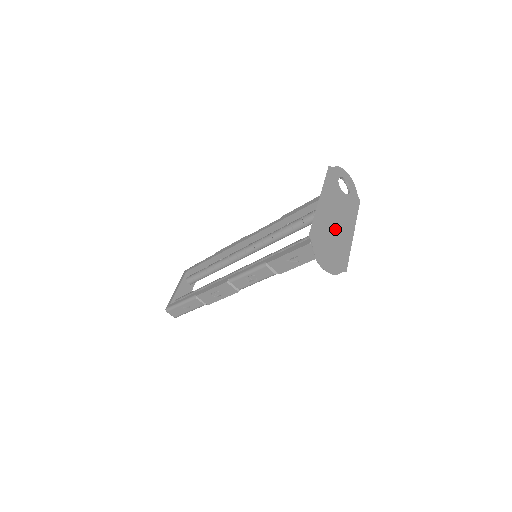
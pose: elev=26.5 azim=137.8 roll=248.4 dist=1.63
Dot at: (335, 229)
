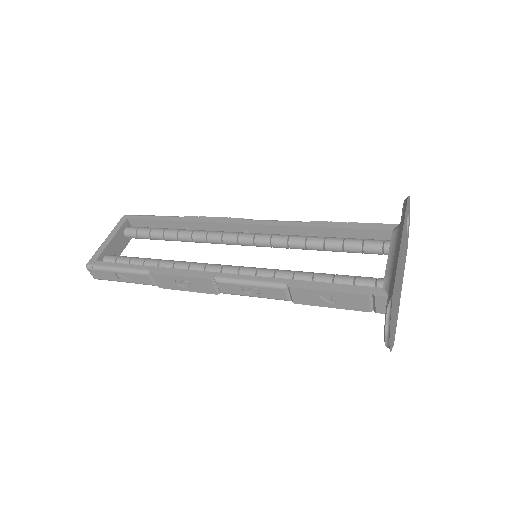
Dot at: (399, 285)
